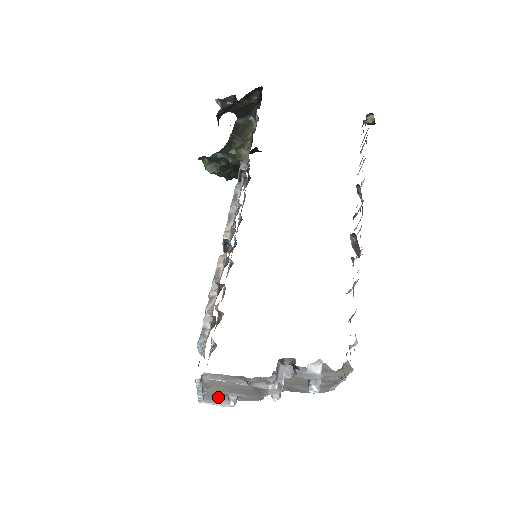
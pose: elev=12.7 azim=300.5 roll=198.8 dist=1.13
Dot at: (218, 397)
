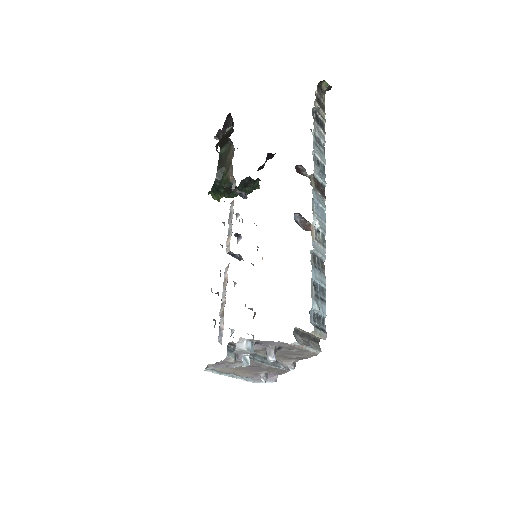
Dot at: occluded
